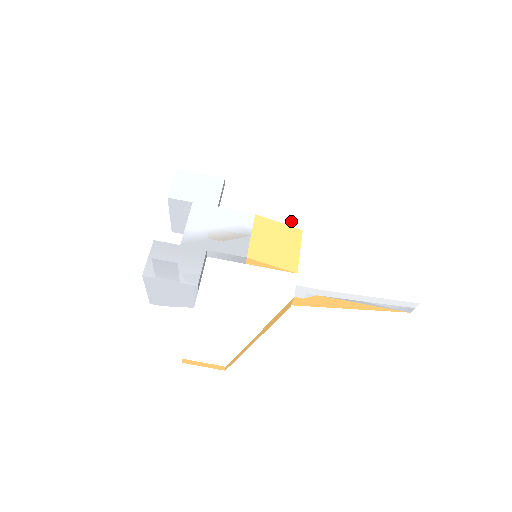
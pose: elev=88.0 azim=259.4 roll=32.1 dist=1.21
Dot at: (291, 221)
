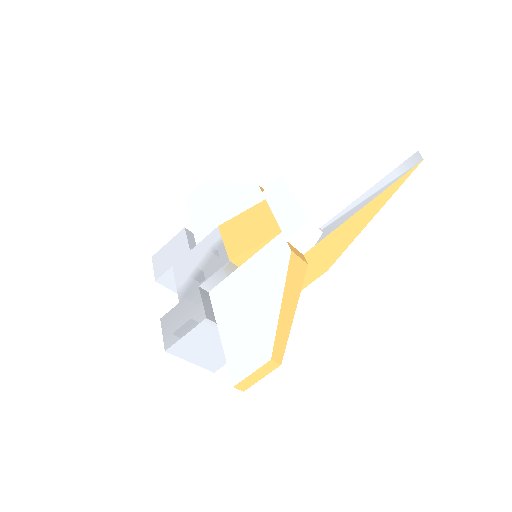
Dot at: (253, 203)
